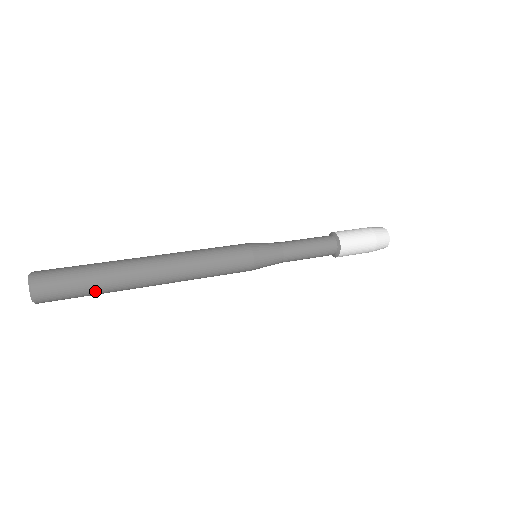
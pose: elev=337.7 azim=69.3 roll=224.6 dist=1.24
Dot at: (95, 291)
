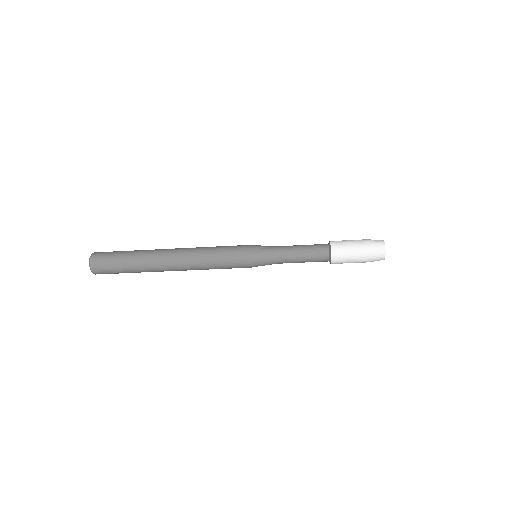
Dot at: (130, 270)
